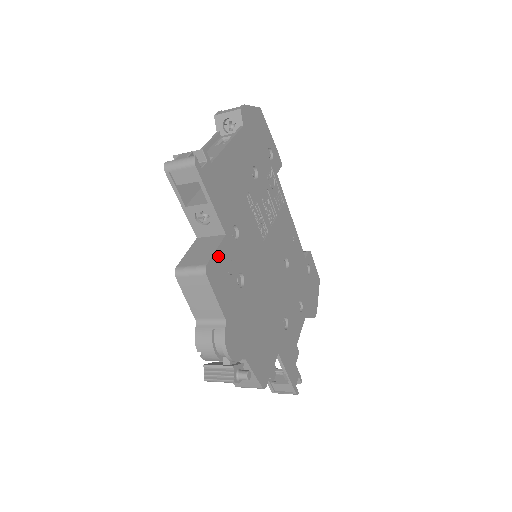
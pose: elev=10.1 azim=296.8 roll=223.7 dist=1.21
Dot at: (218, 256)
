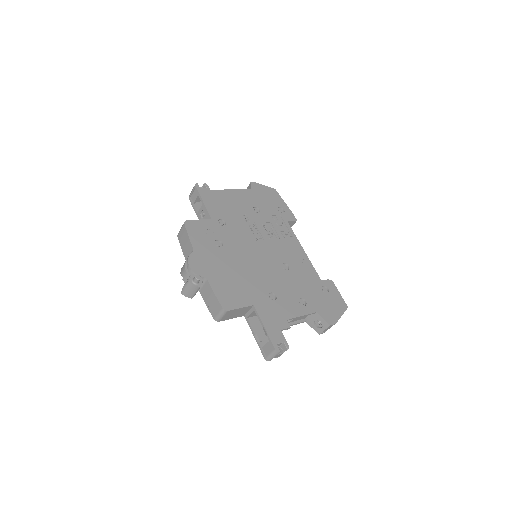
Dot at: (199, 223)
